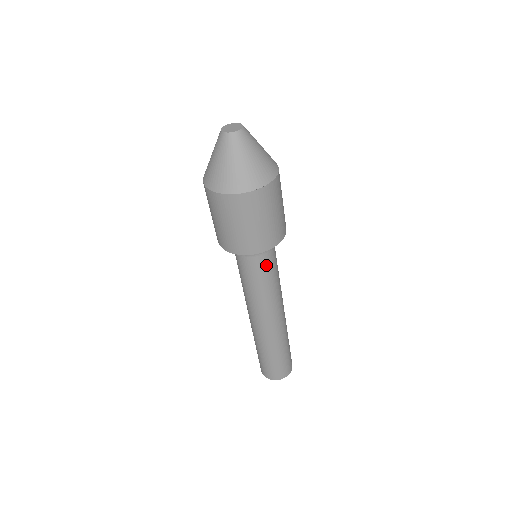
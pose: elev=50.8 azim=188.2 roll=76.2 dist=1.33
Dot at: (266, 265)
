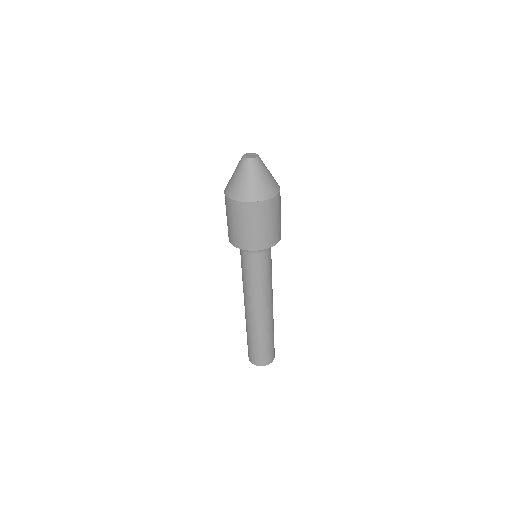
Dot at: occluded
